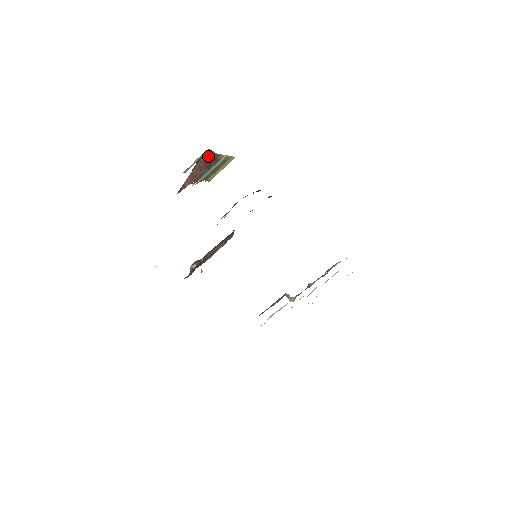
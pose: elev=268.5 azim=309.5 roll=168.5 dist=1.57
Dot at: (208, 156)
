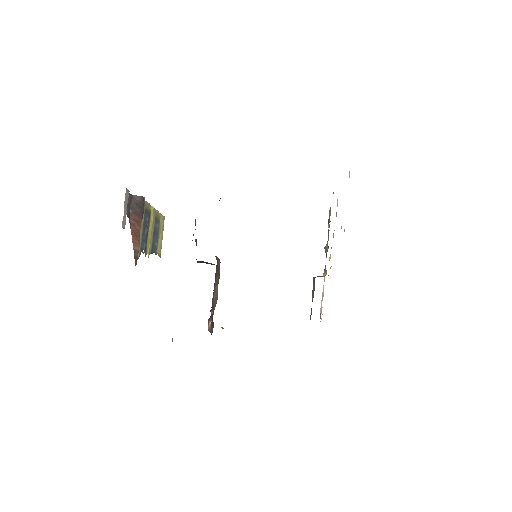
Dot at: (134, 203)
